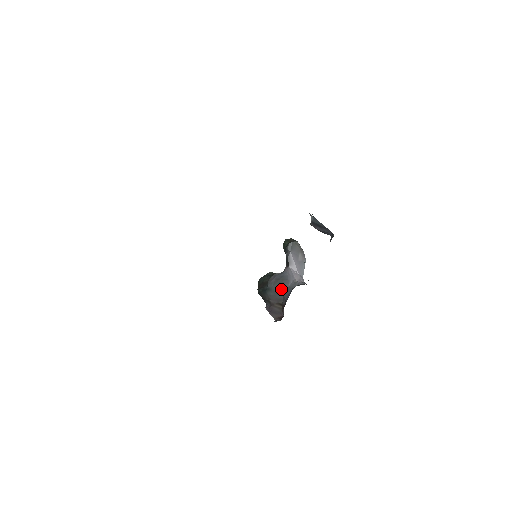
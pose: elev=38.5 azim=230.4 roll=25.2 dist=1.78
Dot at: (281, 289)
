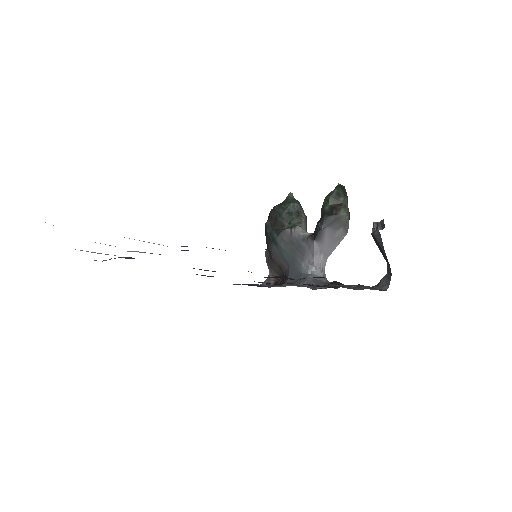
Dot at: (290, 259)
